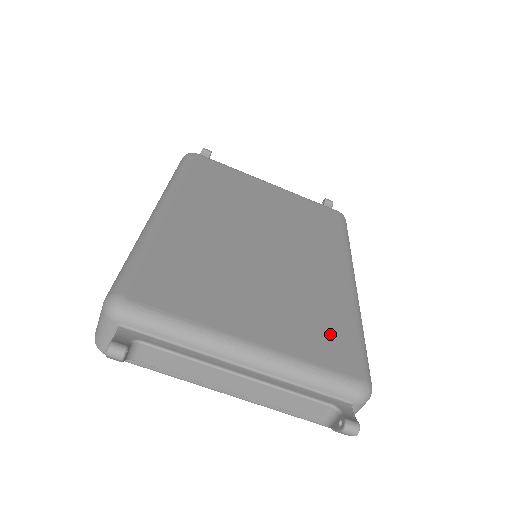
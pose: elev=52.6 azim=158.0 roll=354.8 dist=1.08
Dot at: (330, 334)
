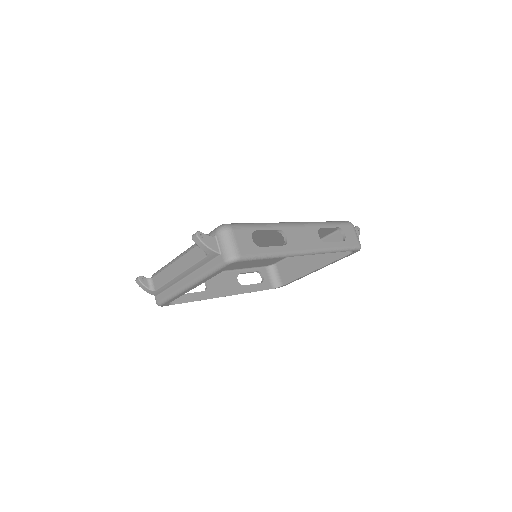
Dot at: occluded
